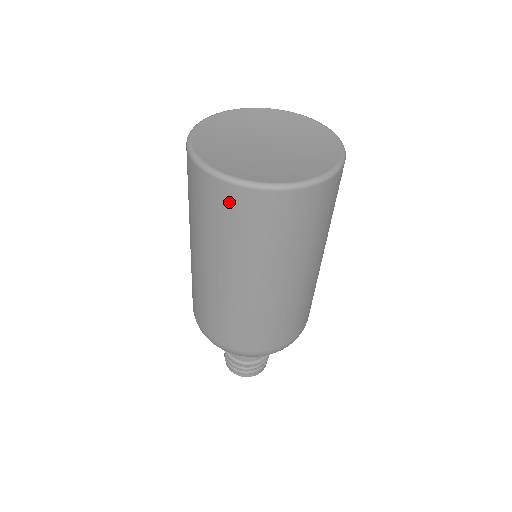
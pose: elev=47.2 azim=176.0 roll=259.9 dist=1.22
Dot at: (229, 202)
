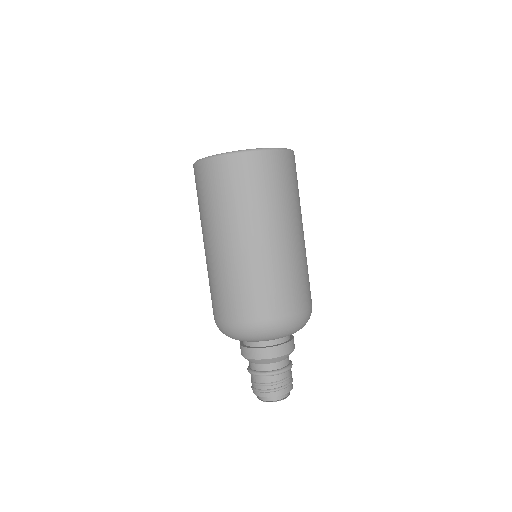
Dot at: (272, 165)
